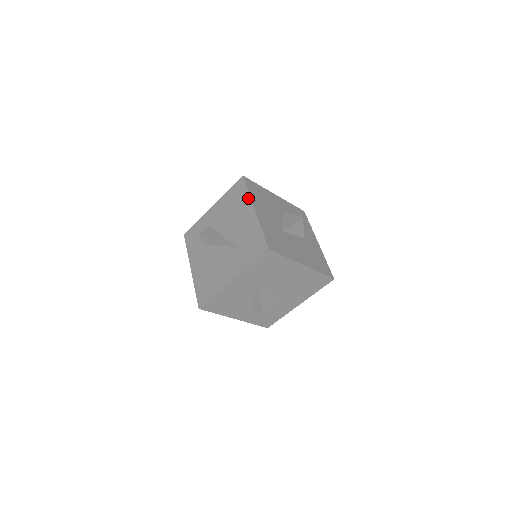
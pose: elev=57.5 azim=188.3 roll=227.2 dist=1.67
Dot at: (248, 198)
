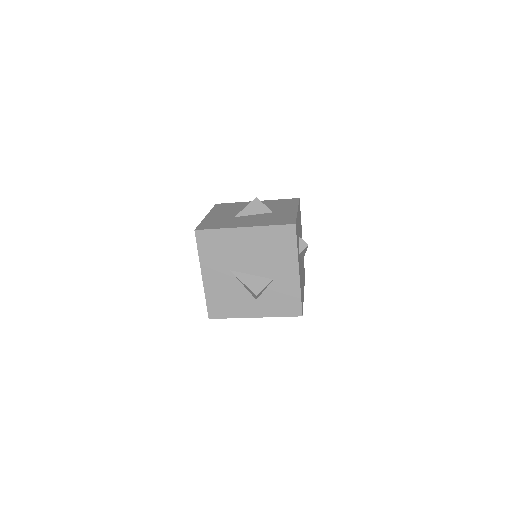
Dot at: occluded
